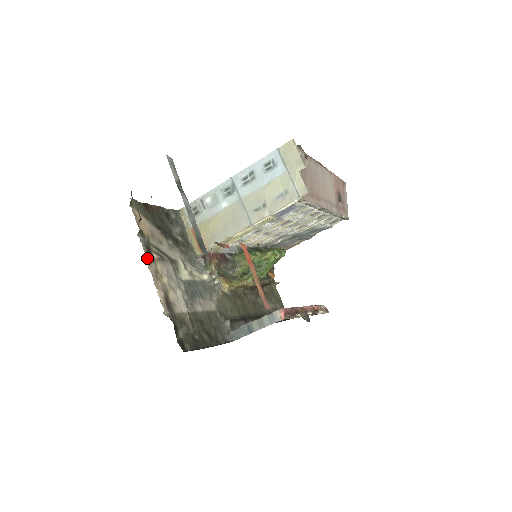
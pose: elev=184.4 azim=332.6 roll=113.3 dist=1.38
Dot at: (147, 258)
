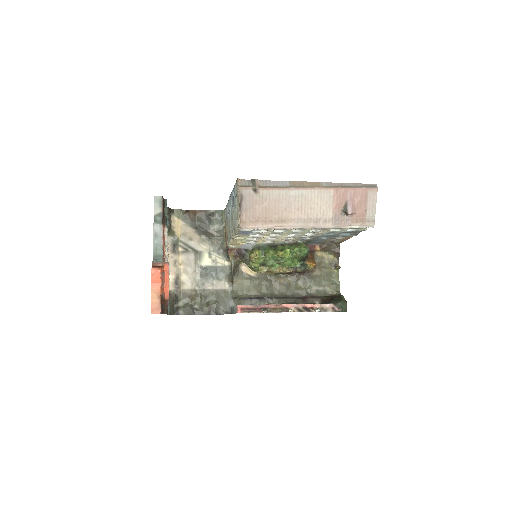
Dot at: (169, 252)
